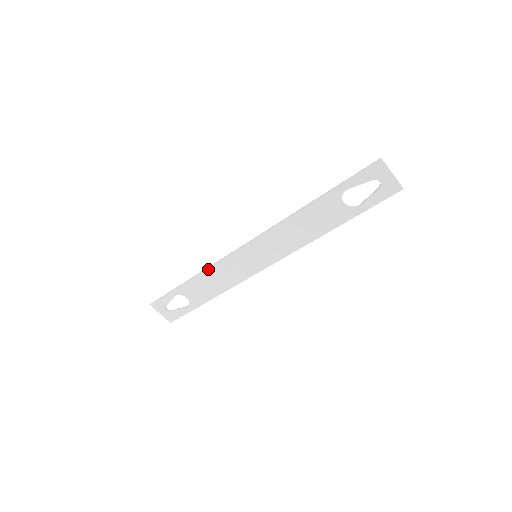
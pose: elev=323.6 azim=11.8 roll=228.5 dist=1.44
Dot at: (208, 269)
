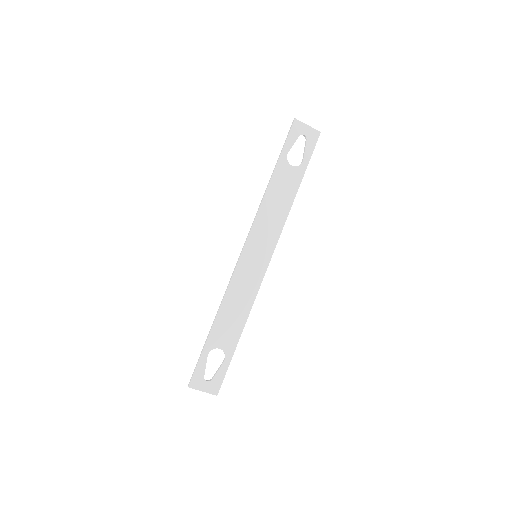
Dot at: (224, 298)
